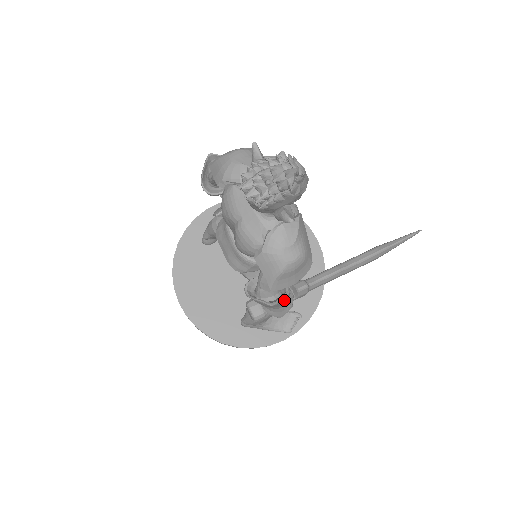
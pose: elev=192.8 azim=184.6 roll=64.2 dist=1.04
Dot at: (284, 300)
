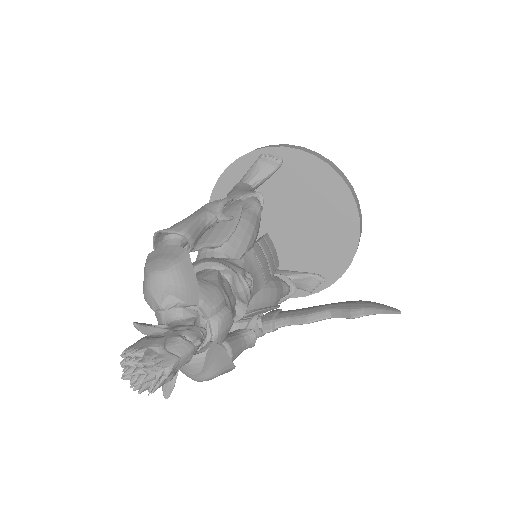
Dot at: occluded
